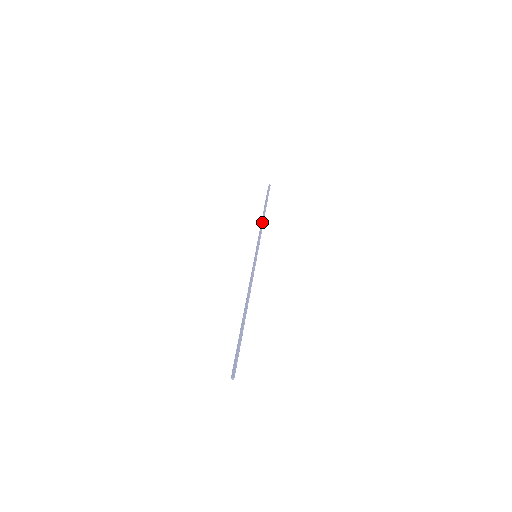
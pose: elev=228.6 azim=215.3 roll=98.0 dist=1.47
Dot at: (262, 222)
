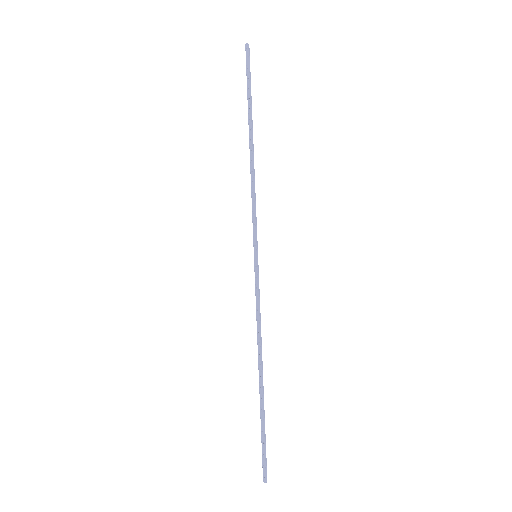
Dot at: (253, 168)
